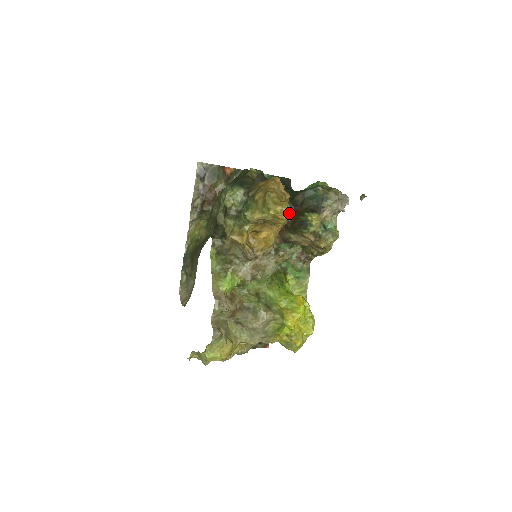
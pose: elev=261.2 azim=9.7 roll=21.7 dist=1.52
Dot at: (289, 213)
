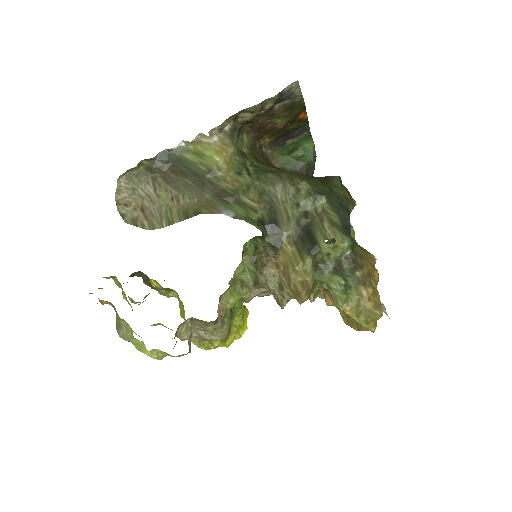
Dot at: occluded
